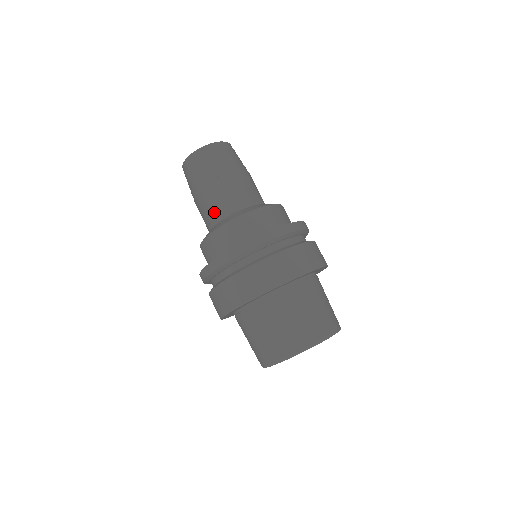
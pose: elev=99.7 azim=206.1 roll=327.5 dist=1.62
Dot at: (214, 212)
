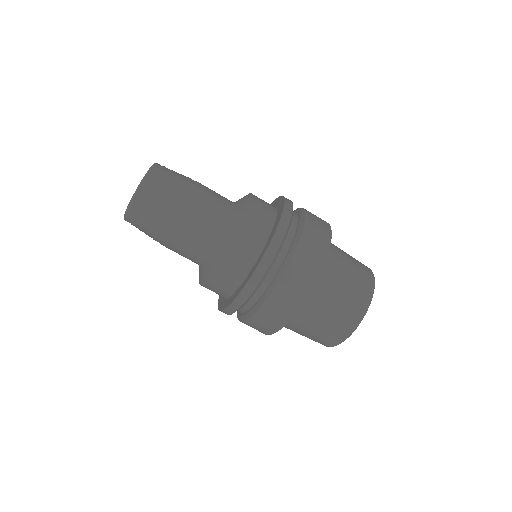
Dot at: (201, 240)
